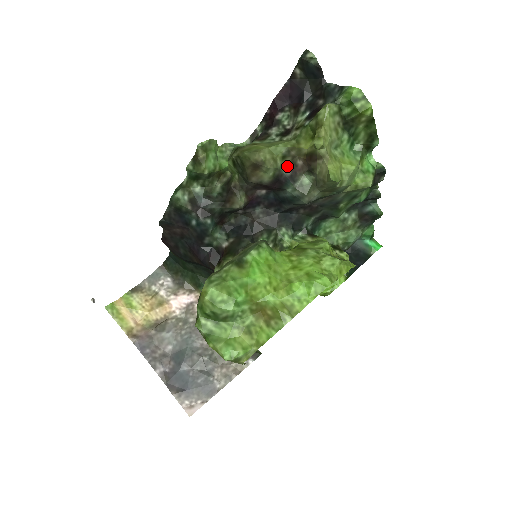
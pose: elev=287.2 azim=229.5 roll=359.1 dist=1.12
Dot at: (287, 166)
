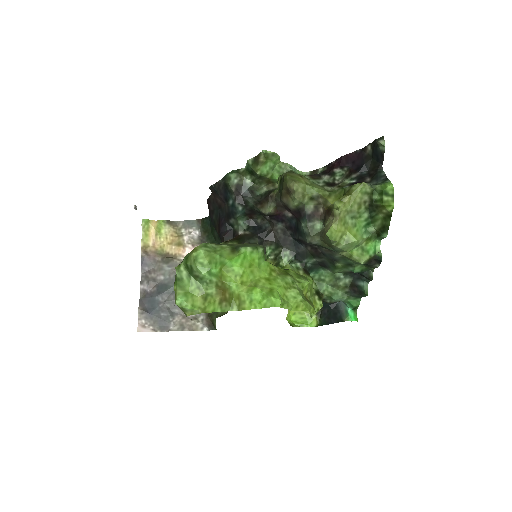
Dot at: (311, 206)
